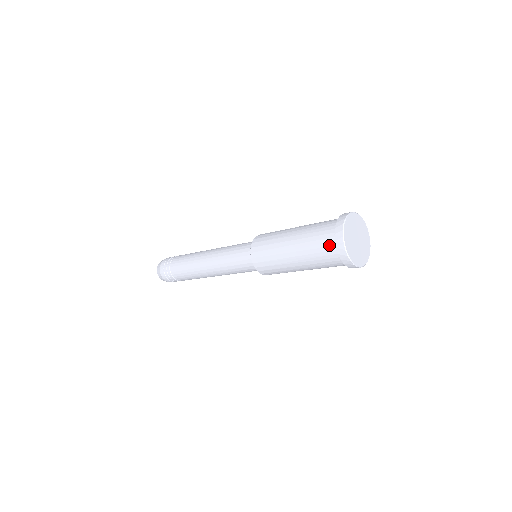
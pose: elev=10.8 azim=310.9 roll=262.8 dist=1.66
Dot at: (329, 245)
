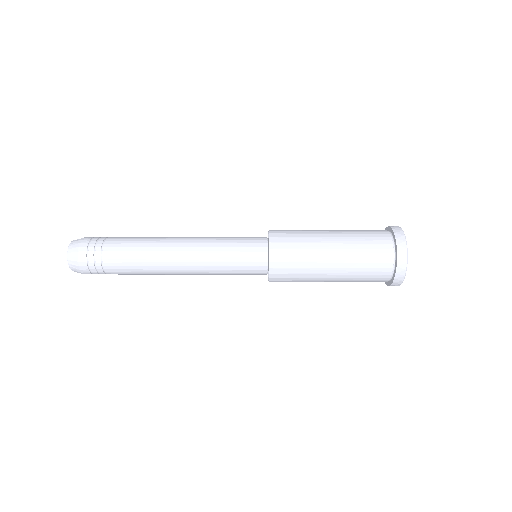
Dot at: (385, 261)
